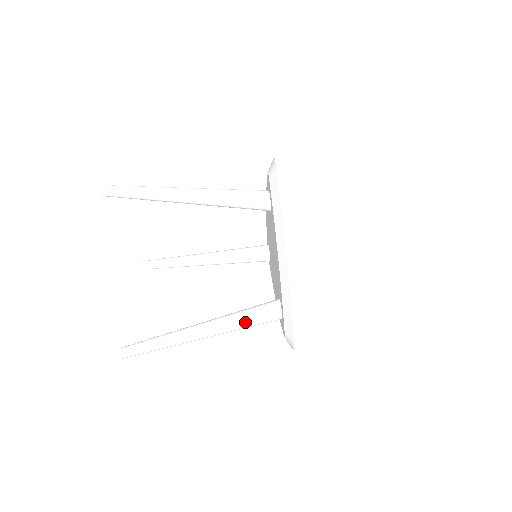
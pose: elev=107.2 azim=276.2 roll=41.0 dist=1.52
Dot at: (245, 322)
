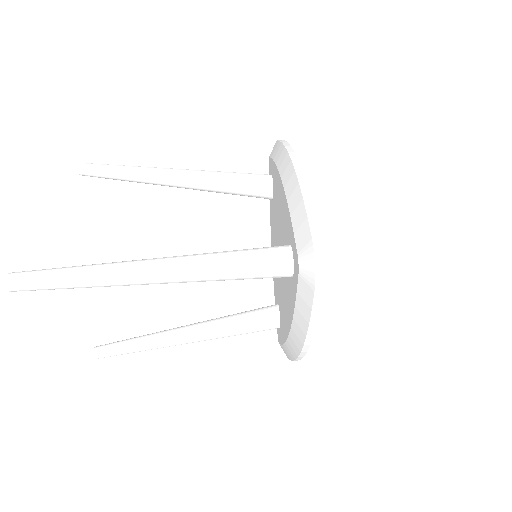
Dot at: (232, 255)
